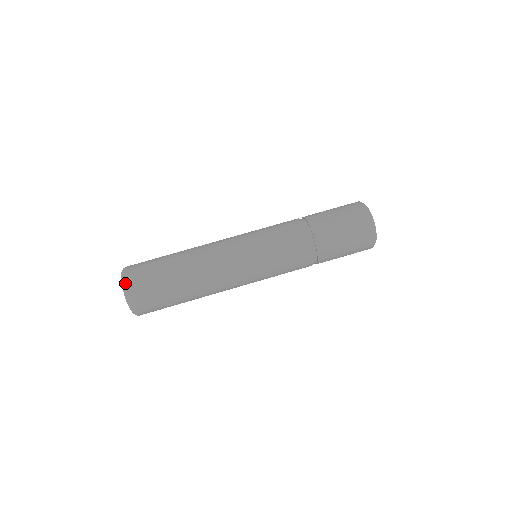
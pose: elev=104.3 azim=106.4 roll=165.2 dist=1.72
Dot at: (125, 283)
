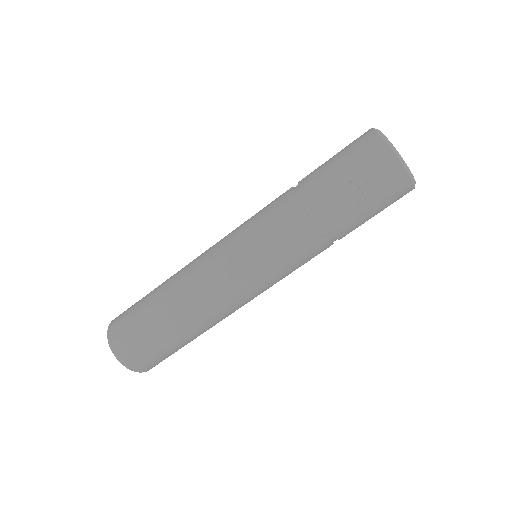
Dot at: (122, 362)
